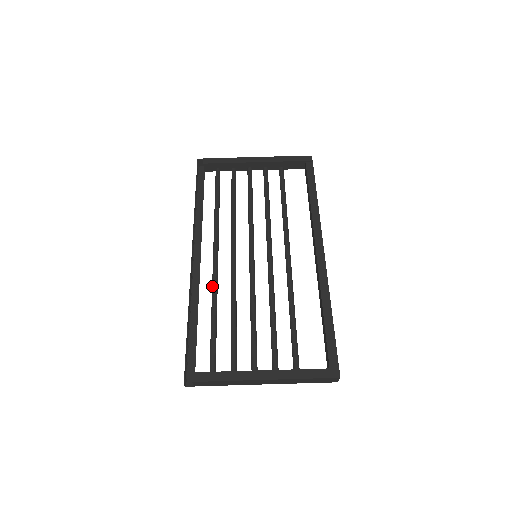
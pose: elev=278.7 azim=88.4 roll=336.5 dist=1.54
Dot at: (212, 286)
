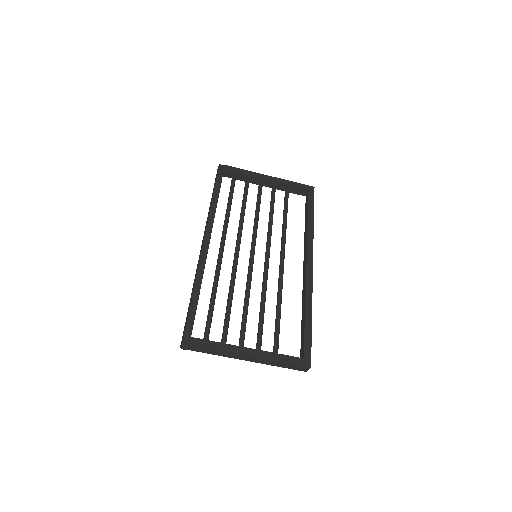
Dot at: (215, 271)
